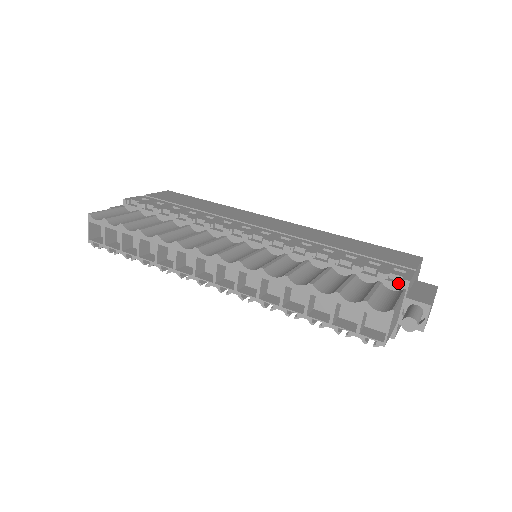
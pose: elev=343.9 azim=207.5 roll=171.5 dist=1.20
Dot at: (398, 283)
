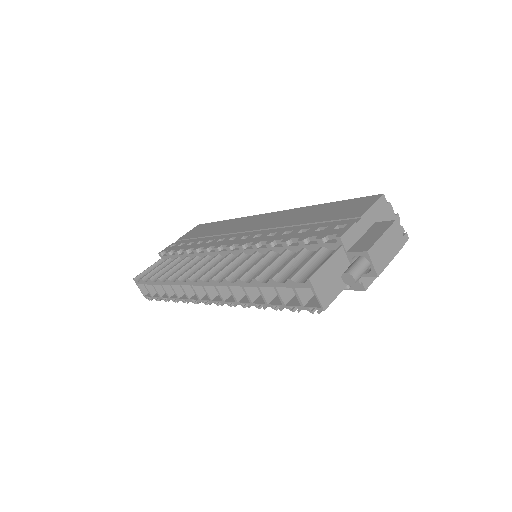
Dot at: (334, 242)
